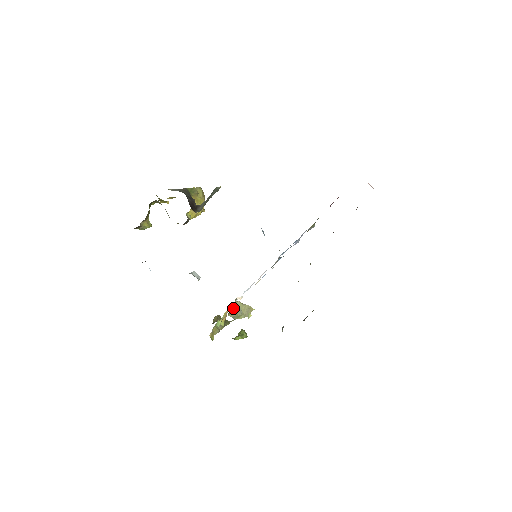
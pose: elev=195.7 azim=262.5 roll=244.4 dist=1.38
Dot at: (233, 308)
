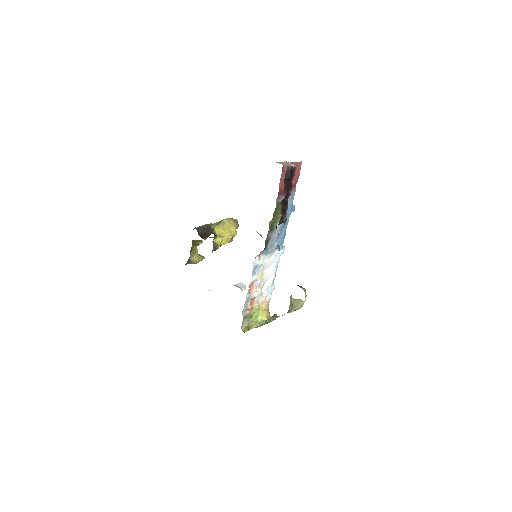
Dot at: (290, 305)
